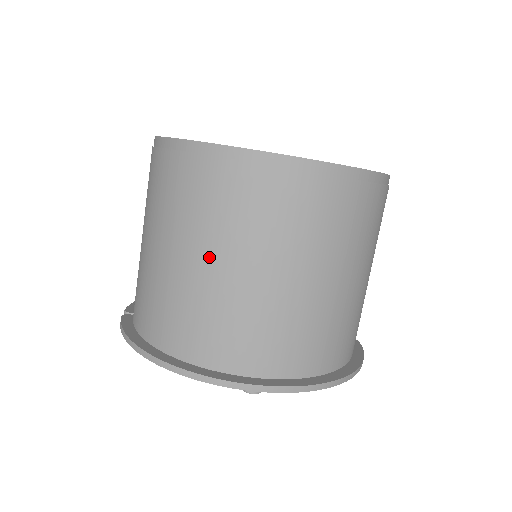
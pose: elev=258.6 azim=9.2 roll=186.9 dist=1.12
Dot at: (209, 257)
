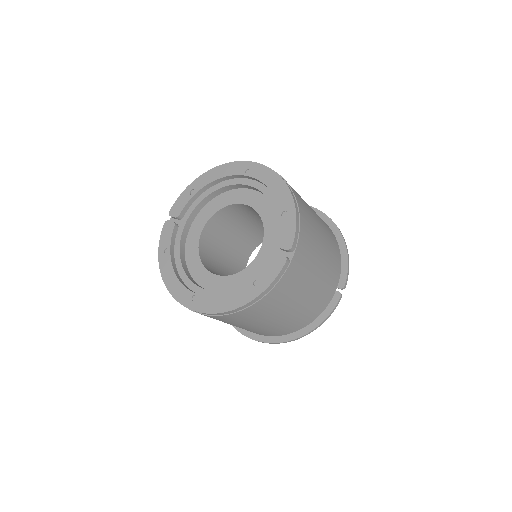
Dot at: occluded
